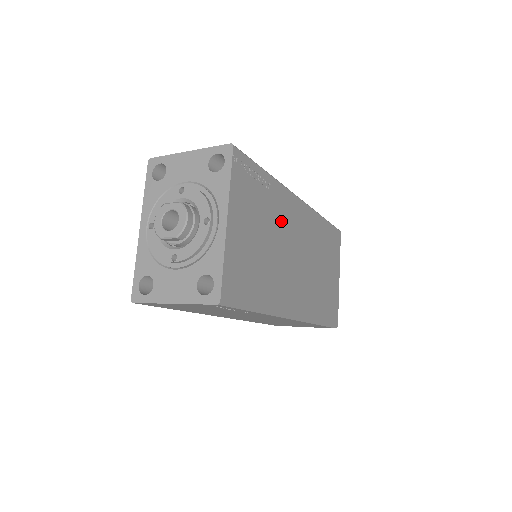
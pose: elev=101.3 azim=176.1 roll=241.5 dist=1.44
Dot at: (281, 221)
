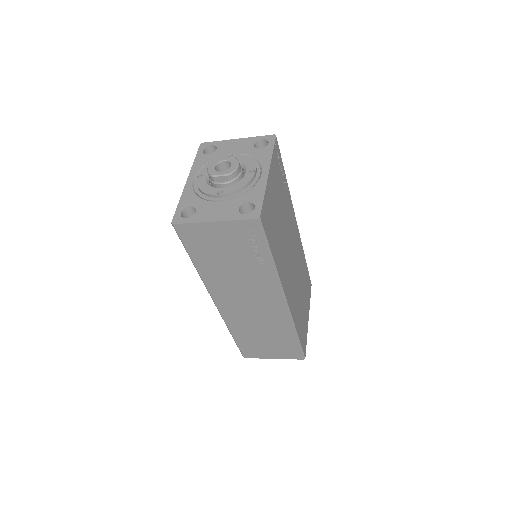
Dot at: (288, 220)
